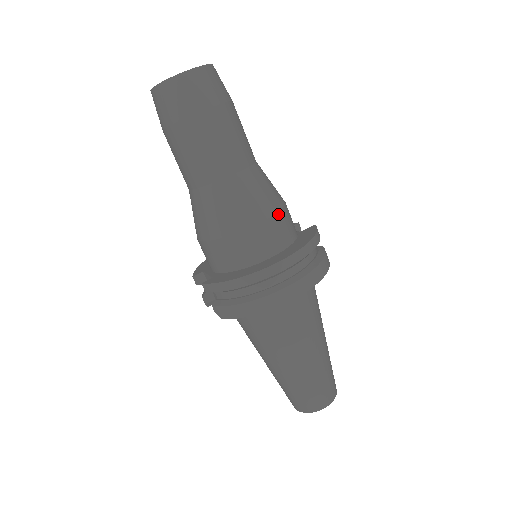
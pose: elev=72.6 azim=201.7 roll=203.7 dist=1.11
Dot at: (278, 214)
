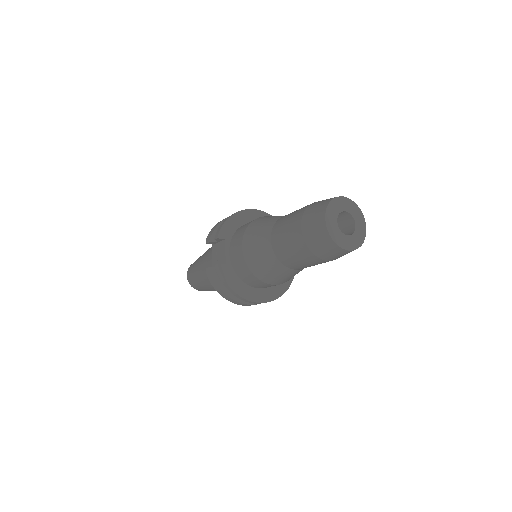
Dot at: (286, 281)
